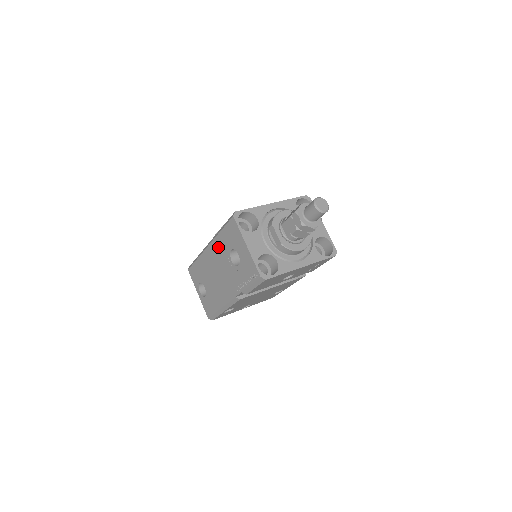
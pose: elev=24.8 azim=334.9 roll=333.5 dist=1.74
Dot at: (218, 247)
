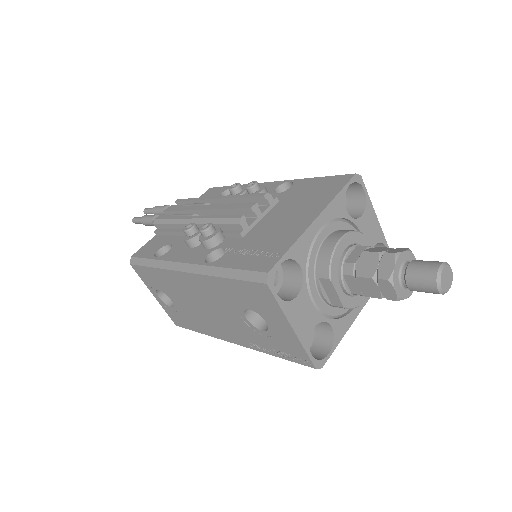
Dot at: (213, 288)
